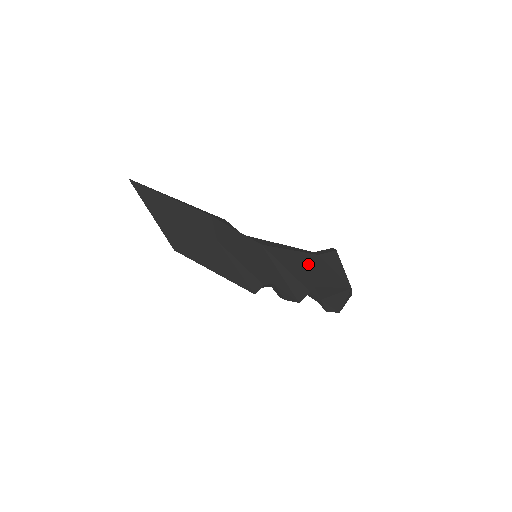
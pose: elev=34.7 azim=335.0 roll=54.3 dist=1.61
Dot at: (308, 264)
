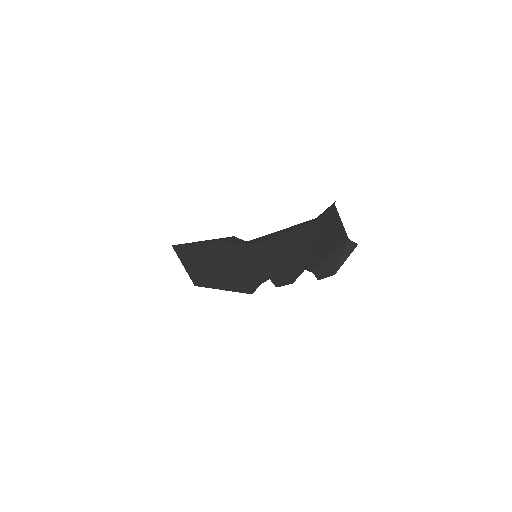
Dot at: (303, 237)
